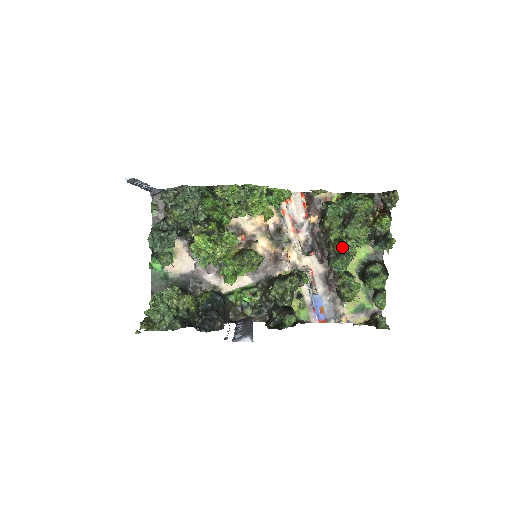
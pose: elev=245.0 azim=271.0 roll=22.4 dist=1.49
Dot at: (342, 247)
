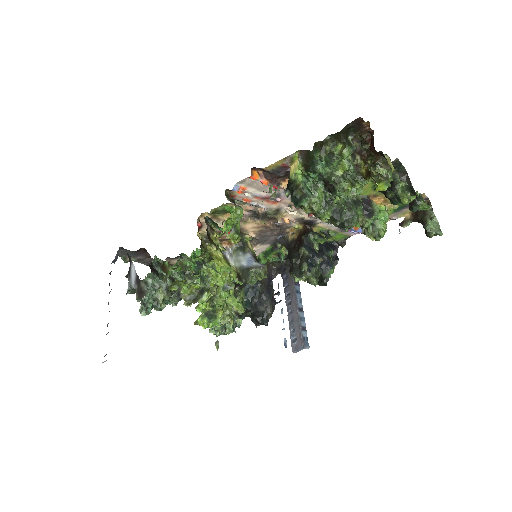
Dot at: (342, 221)
